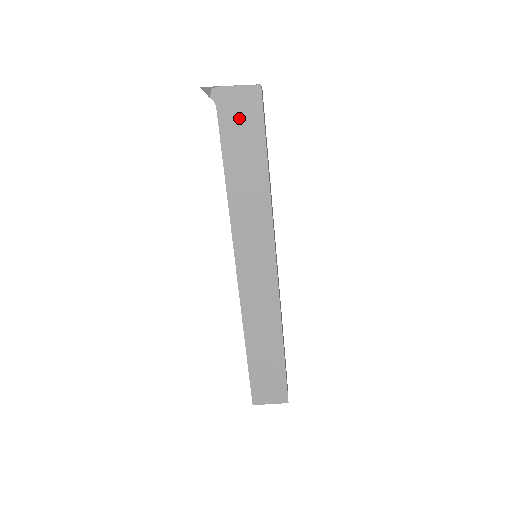
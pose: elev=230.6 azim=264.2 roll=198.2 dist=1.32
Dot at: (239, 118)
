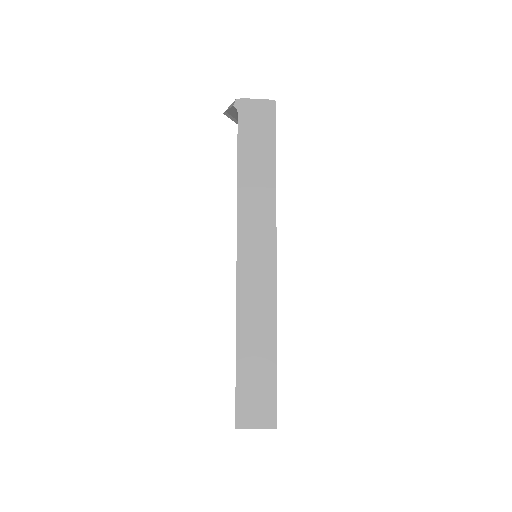
Dot at: (255, 123)
